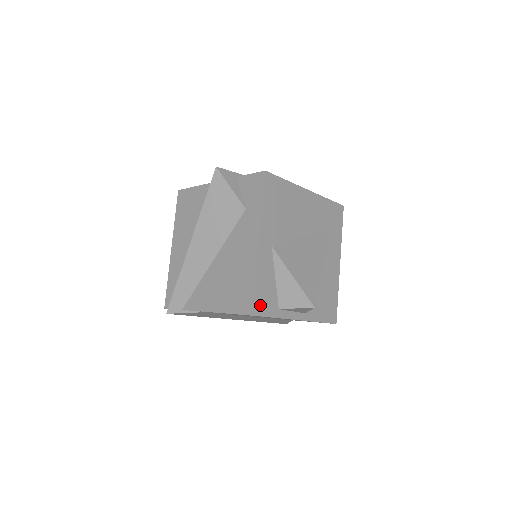
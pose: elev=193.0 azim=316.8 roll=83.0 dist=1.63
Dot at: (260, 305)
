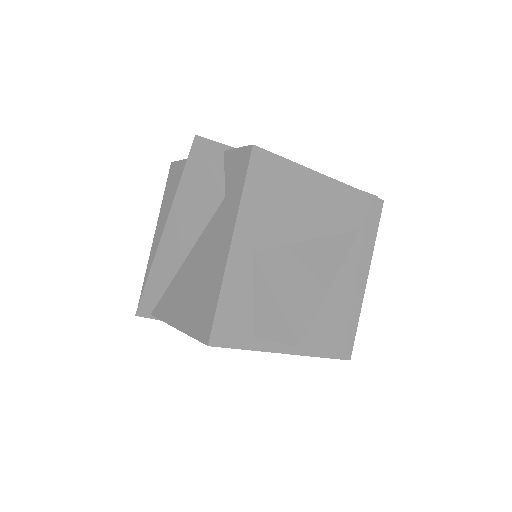
Dot at: (223, 332)
